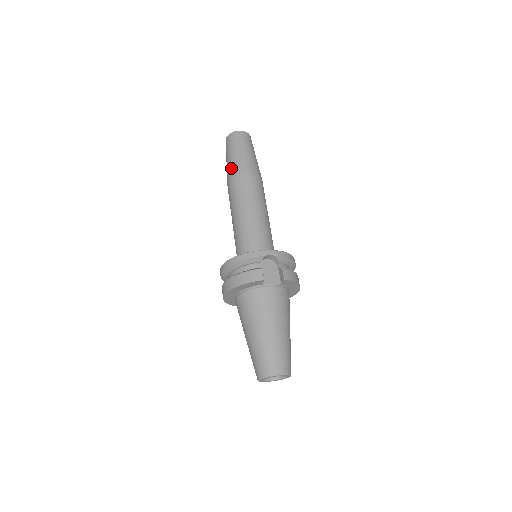
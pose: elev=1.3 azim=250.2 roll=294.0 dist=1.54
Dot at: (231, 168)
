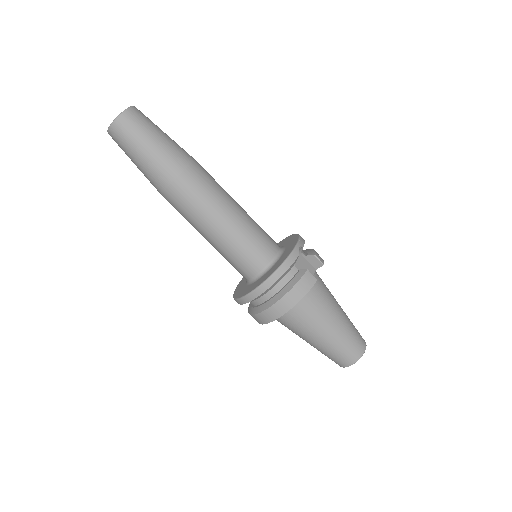
Dot at: (161, 169)
